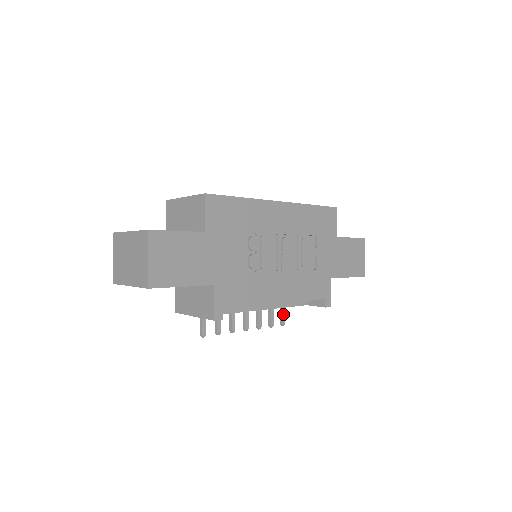
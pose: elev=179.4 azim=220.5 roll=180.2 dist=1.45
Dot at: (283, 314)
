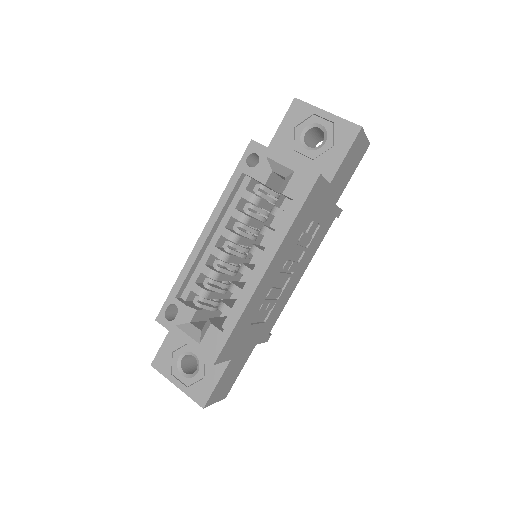
Dot at: occluded
